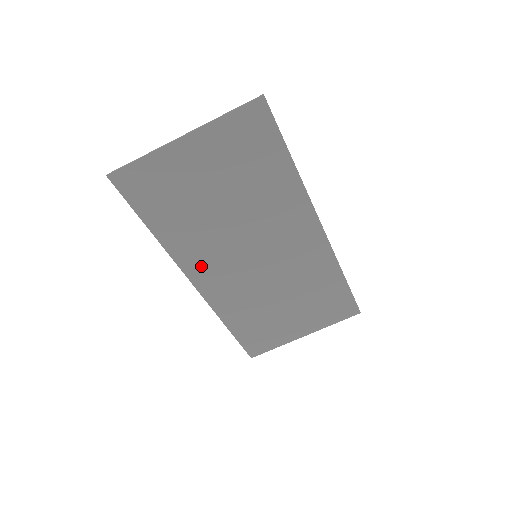
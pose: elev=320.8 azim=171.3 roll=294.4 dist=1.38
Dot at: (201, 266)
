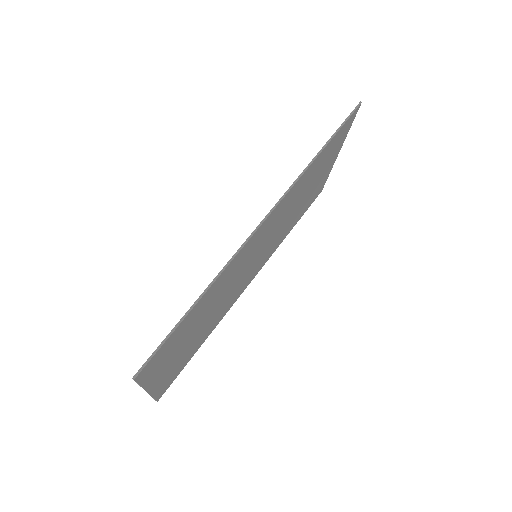
Dot at: (240, 291)
